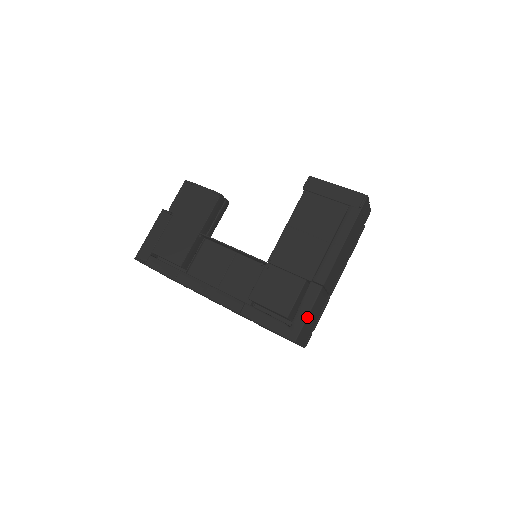
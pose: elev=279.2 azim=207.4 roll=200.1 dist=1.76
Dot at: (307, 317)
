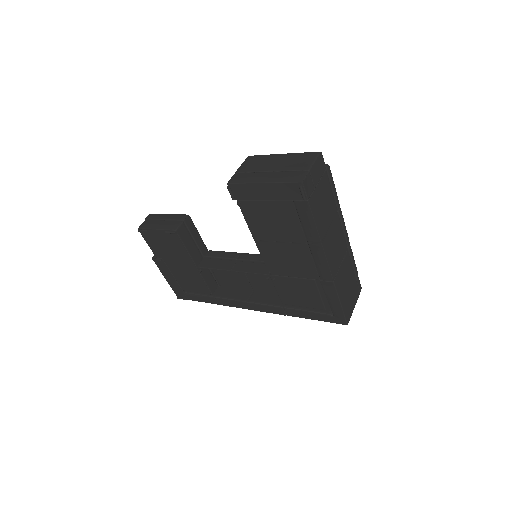
Dot at: (341, 307)
